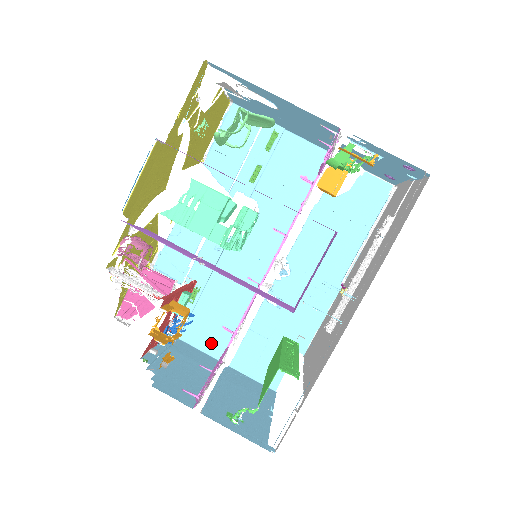
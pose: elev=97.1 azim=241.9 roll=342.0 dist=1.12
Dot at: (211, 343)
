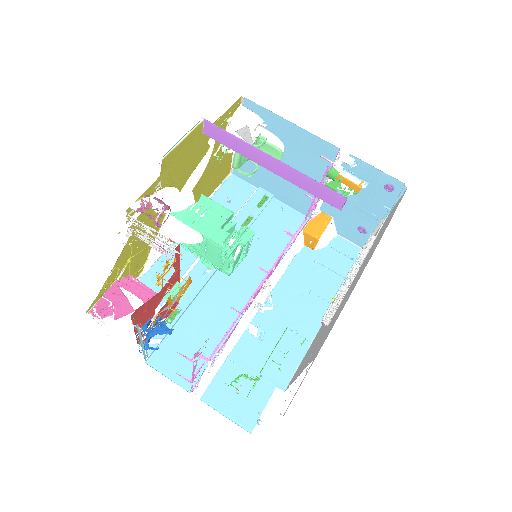
Dot at: (182, 371)
